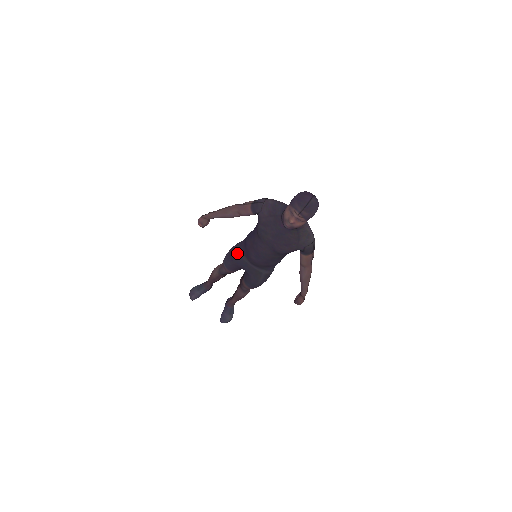
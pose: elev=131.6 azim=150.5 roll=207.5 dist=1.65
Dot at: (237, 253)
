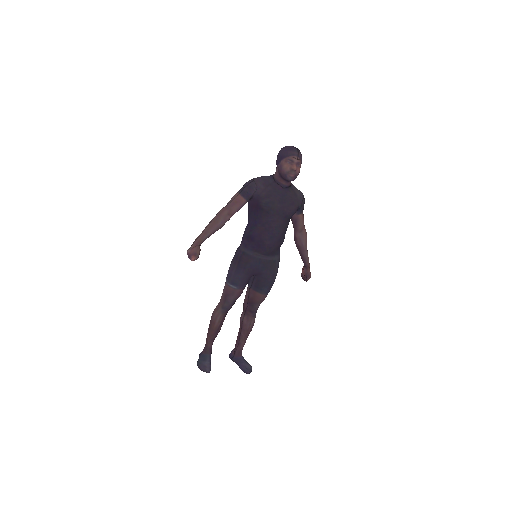
Dot at: (247, 255)
